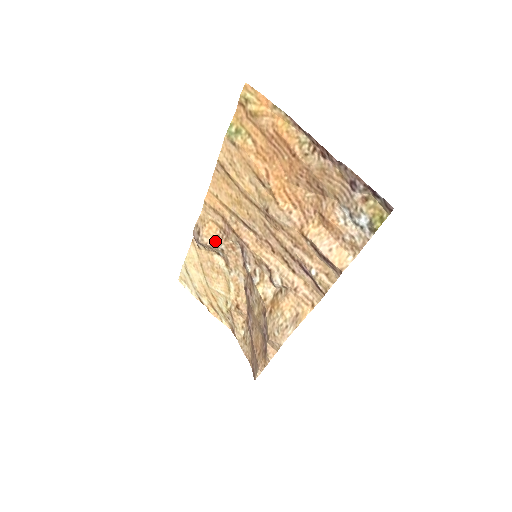
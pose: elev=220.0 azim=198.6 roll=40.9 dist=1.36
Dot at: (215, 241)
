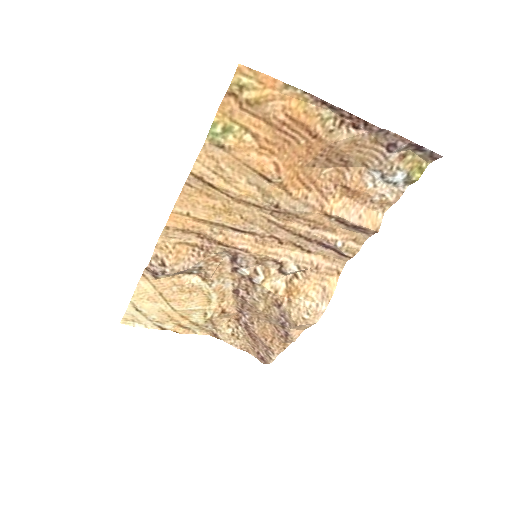
Dot at: (189, 263)
